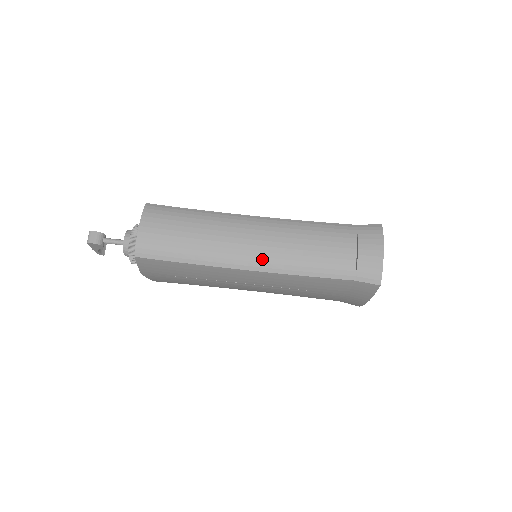
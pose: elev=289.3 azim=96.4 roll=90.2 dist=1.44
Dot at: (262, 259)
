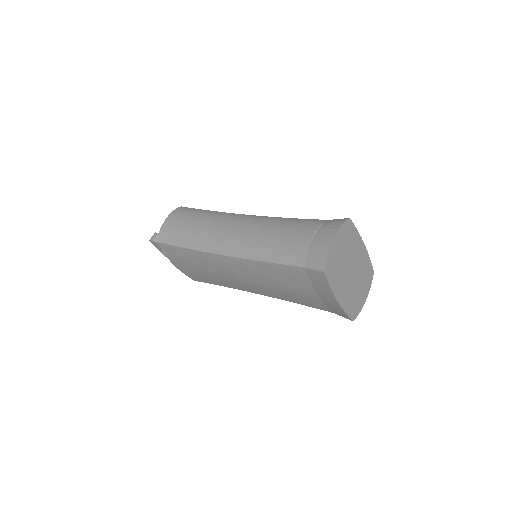
Dot at: (236, 246)
